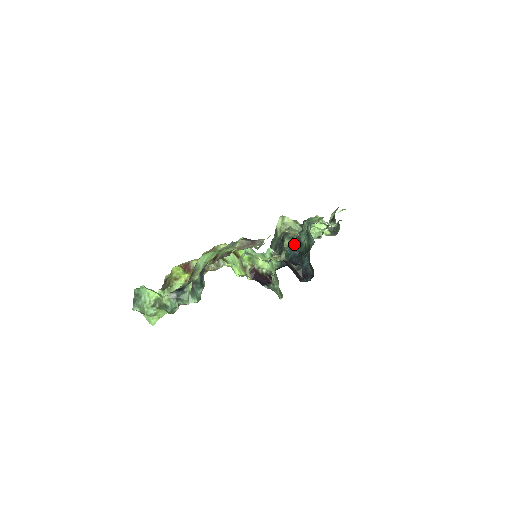
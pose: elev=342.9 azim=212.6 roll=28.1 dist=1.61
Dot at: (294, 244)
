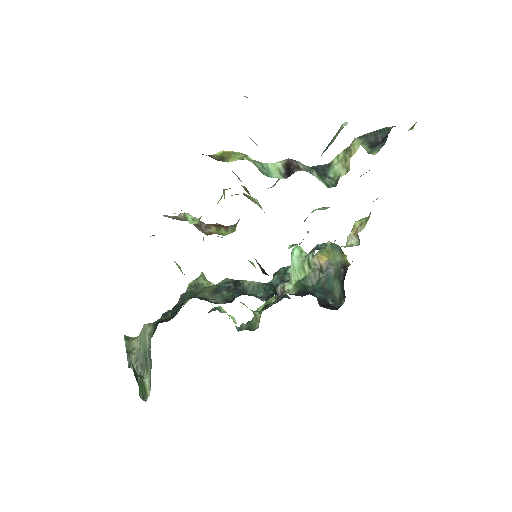
Dot at: (273, 283)
